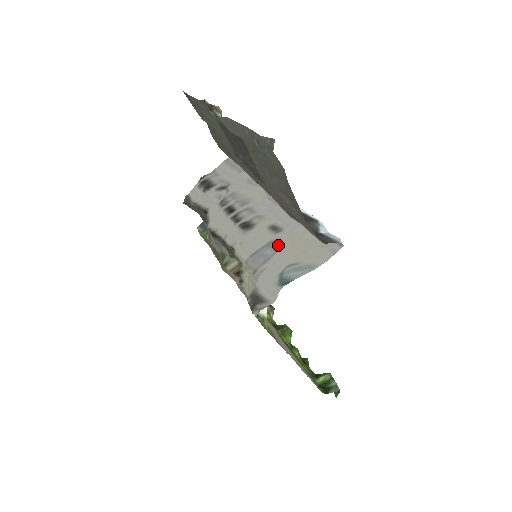
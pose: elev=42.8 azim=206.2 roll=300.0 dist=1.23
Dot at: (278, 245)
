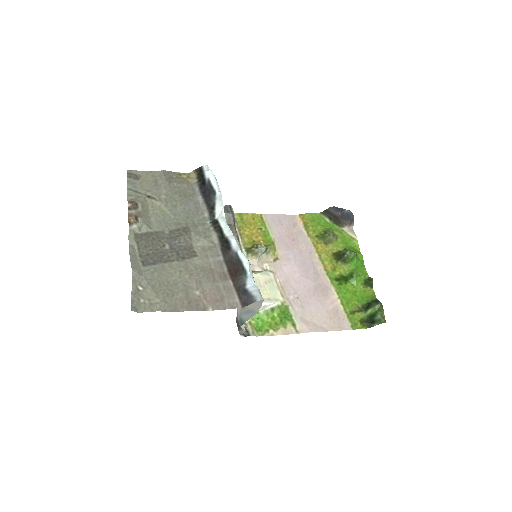
Dot at: occluded
